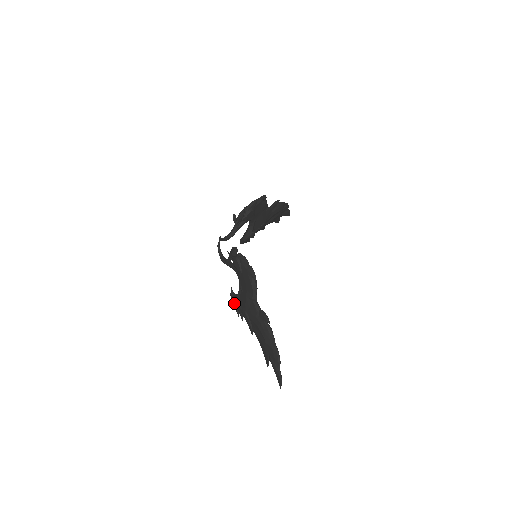
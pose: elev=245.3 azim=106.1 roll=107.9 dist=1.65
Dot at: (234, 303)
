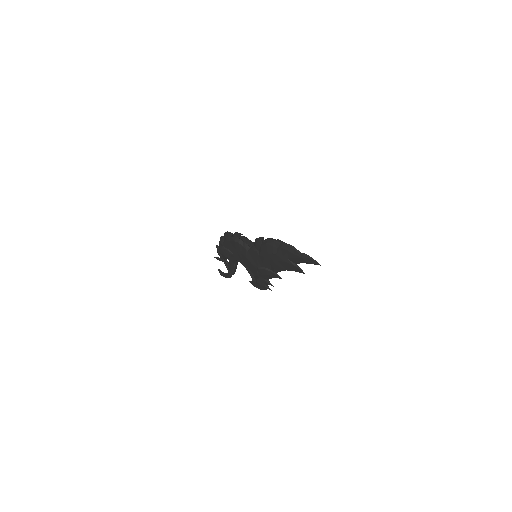
Dot at: (257, 284)
